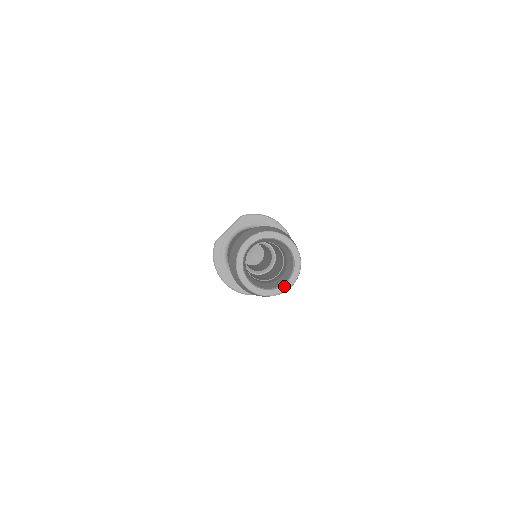
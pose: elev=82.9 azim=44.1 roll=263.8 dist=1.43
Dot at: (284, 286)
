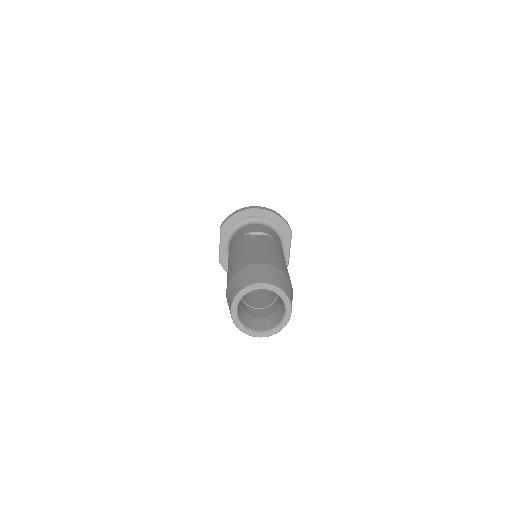
Dot at: (286, 316)
